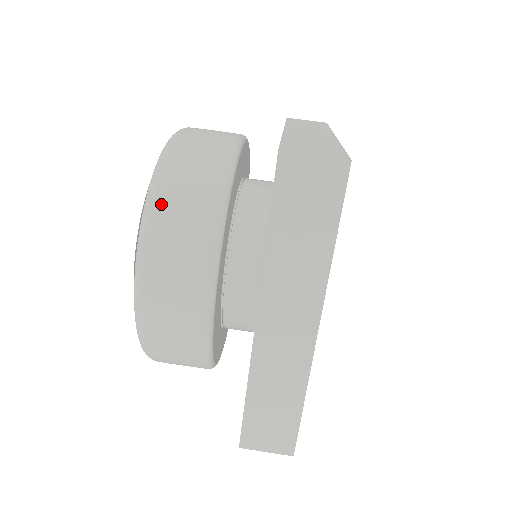
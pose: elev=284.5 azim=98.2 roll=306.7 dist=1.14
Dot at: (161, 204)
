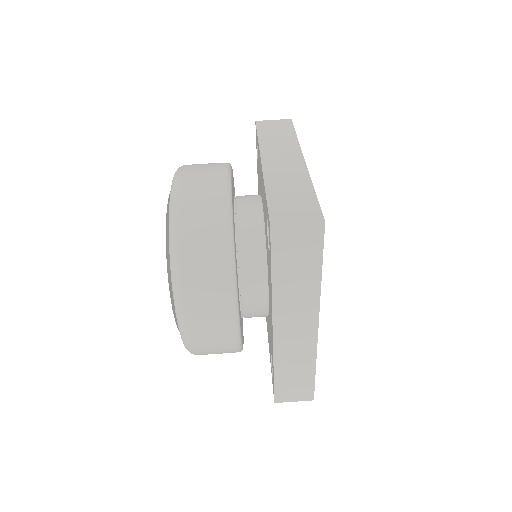
Dot at: (184, 260)
